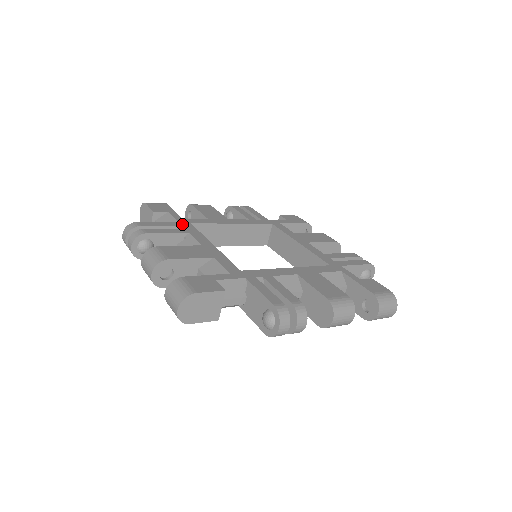
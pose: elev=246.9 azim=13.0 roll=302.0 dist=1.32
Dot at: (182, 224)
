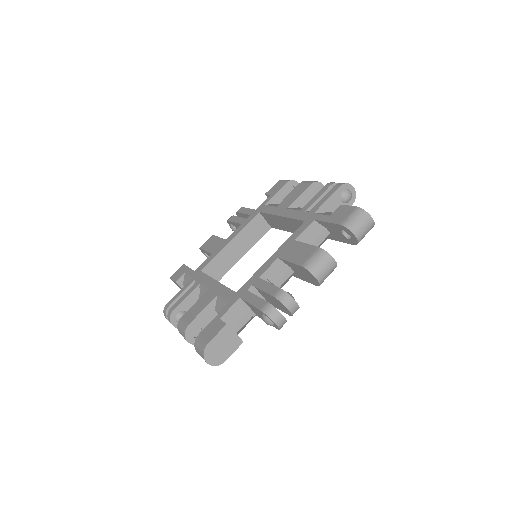
Dot at: (195, 278)
